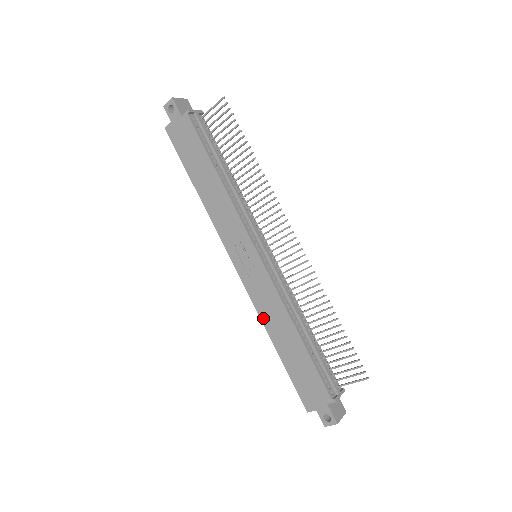
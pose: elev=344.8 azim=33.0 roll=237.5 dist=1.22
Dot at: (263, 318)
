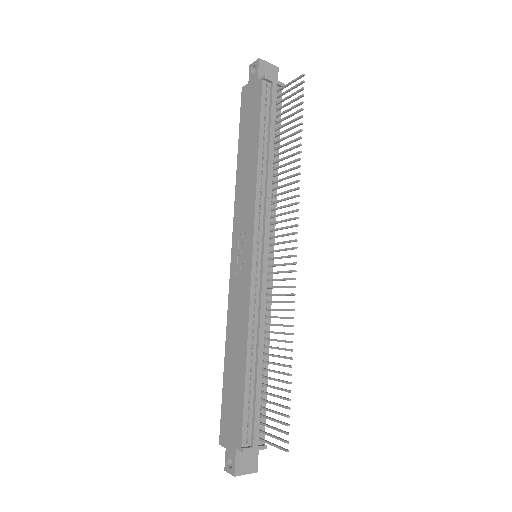
Dot at: (229, 322)
